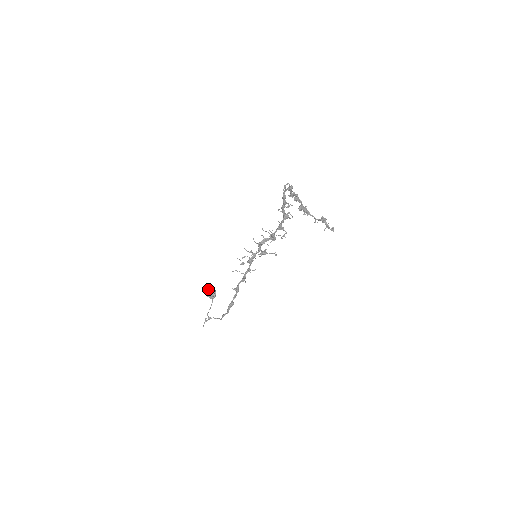
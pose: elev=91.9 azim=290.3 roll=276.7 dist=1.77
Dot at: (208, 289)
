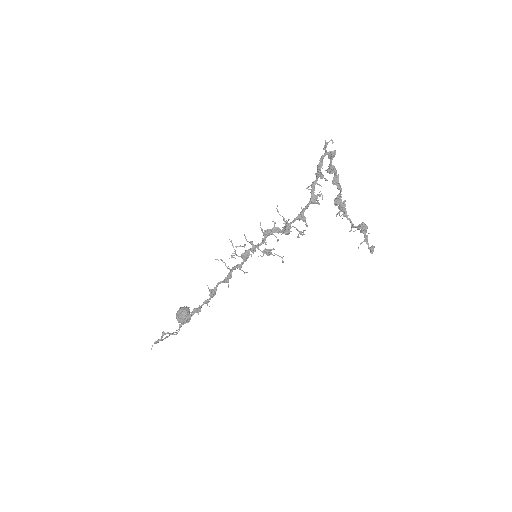
Dot at: (181, 308)
